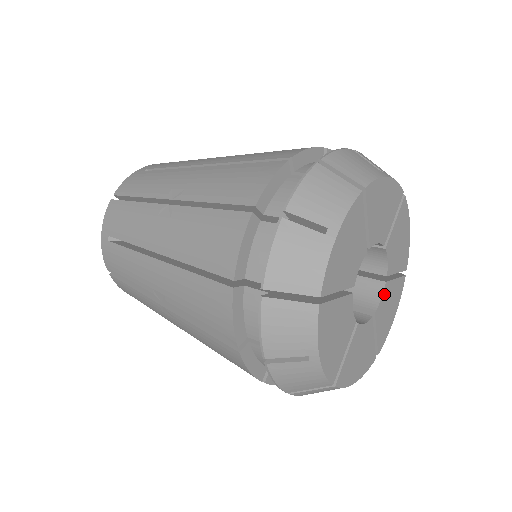
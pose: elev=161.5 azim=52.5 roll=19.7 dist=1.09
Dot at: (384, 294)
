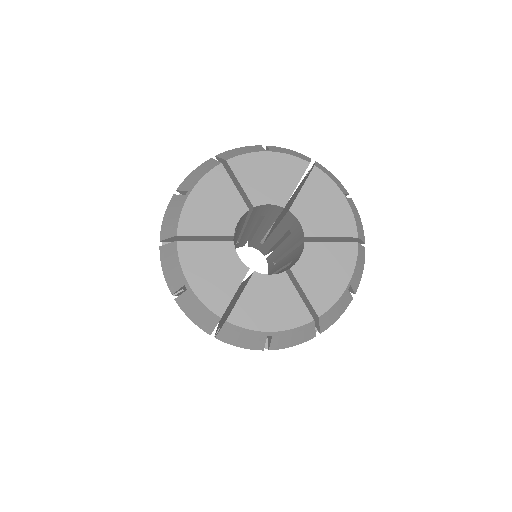
Dot at: (276, 278)
